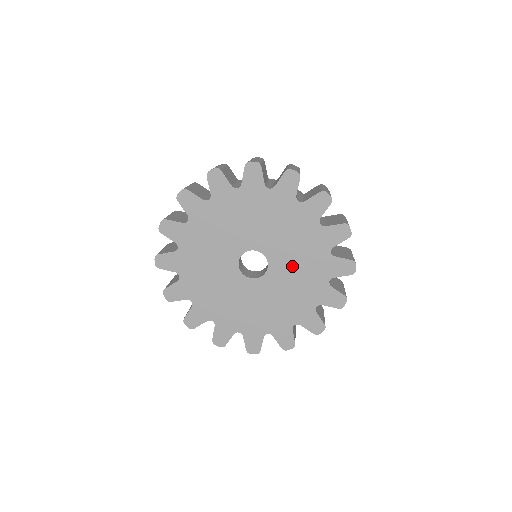
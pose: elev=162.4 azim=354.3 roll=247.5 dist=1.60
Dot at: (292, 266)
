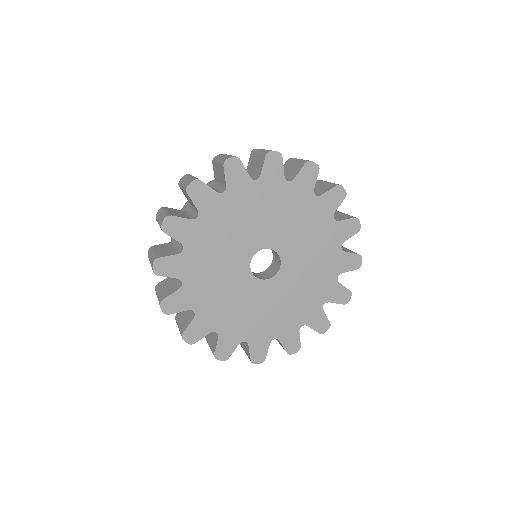
Dot at: (303, 248)
